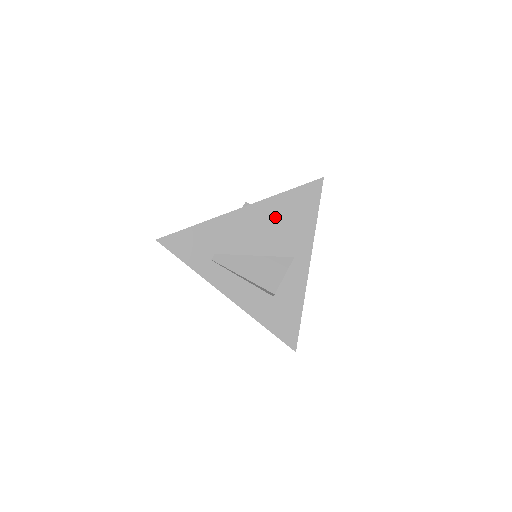
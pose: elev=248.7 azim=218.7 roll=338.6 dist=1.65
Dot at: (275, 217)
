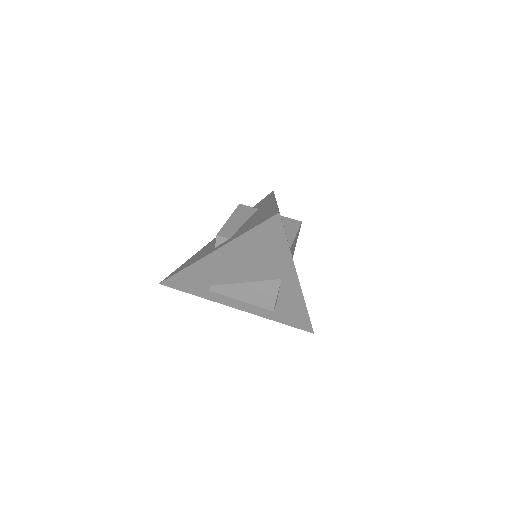
Dot at: (246, 254)
